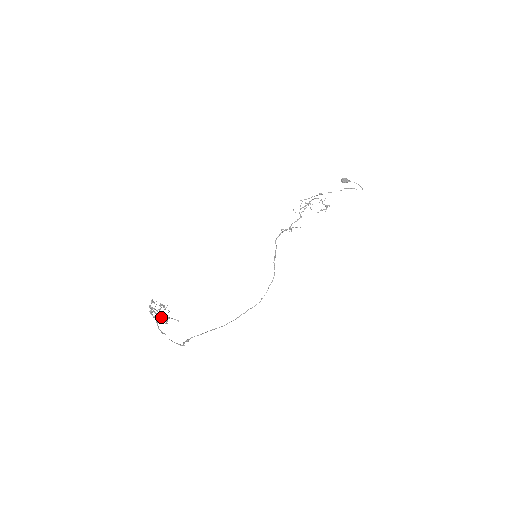
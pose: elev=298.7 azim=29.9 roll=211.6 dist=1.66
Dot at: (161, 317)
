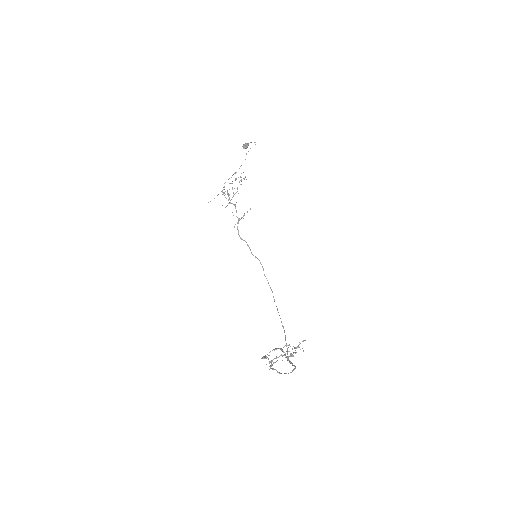
Dot at: (292, 354)
